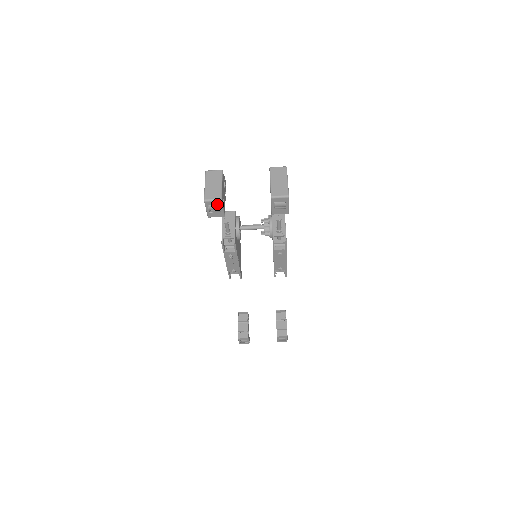
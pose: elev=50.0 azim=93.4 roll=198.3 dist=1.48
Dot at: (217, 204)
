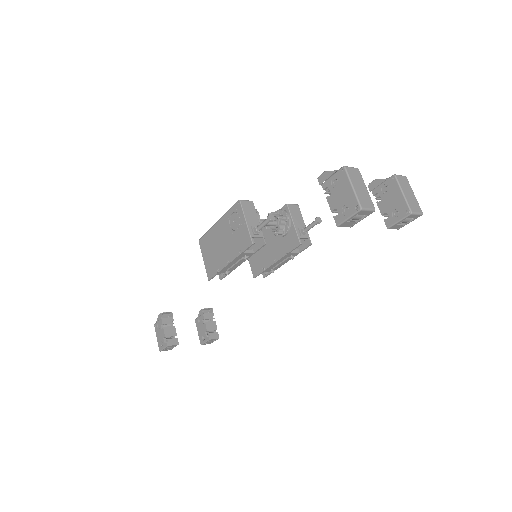
Dot at: (366, 214)
